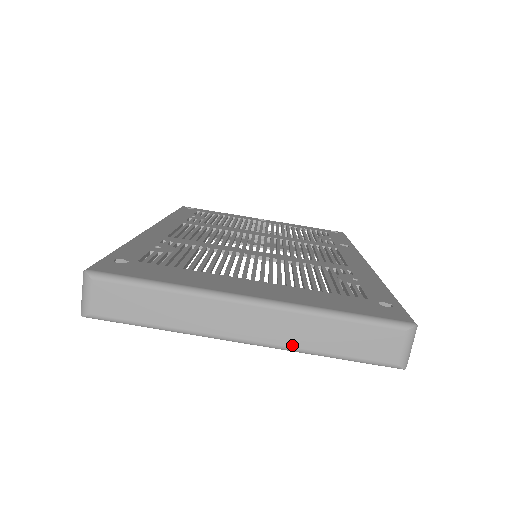
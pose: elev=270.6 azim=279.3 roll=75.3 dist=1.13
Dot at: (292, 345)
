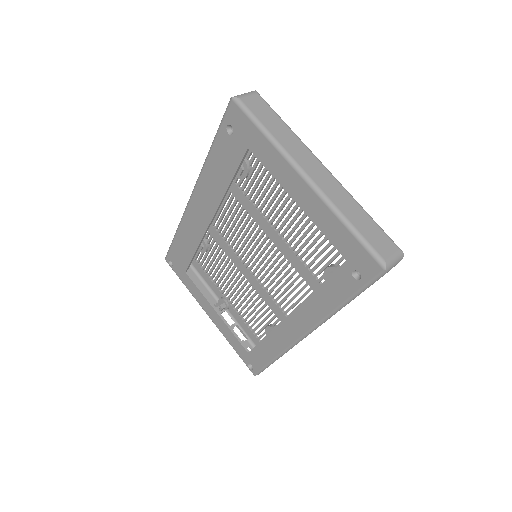
Dot at: (333, 200)
